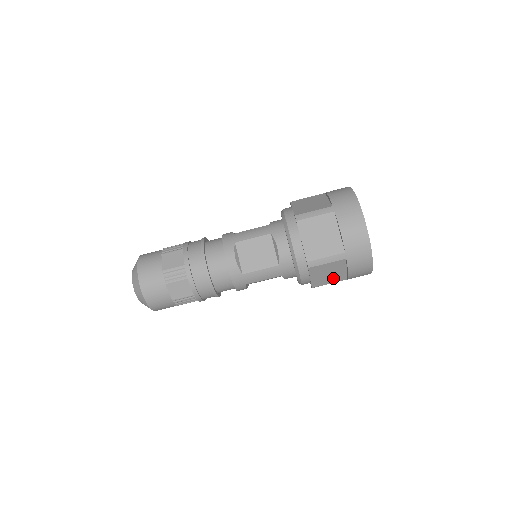
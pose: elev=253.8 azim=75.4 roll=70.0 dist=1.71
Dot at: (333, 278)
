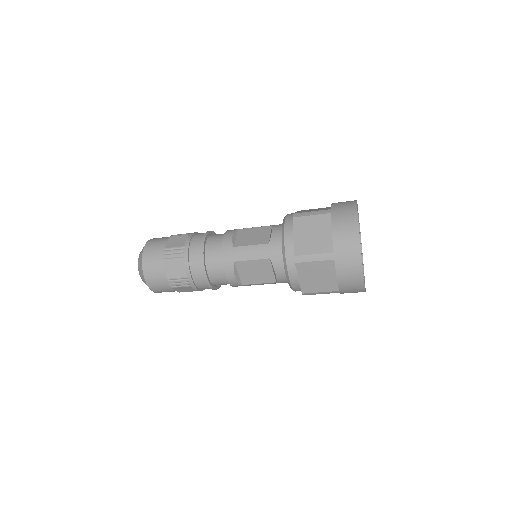
Dot at: occluded
